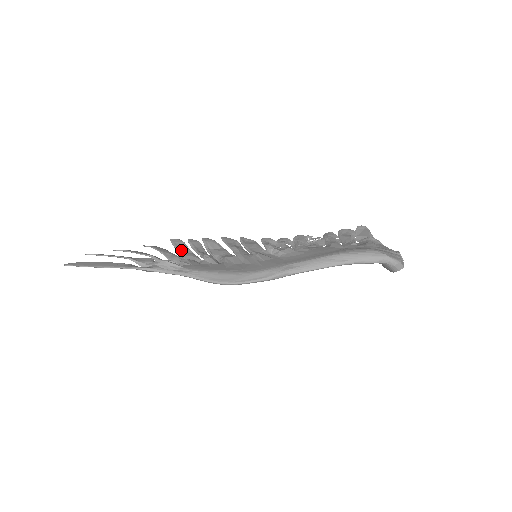
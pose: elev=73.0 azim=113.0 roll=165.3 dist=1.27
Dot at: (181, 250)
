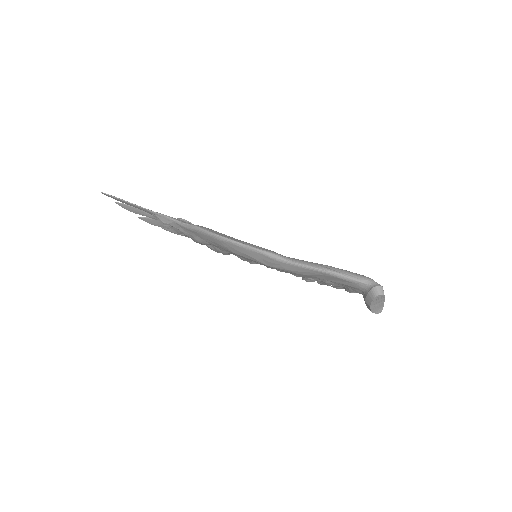
Dot at: occluded
